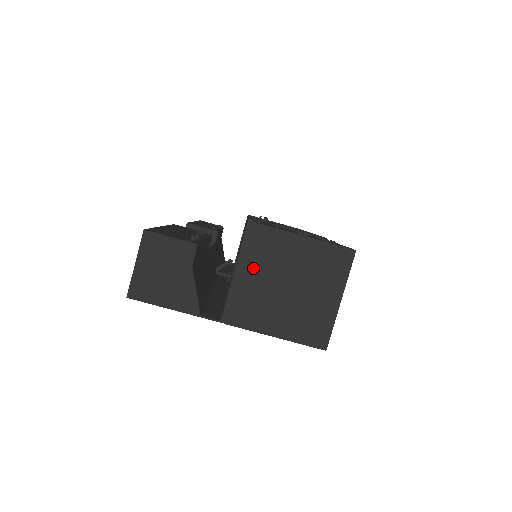
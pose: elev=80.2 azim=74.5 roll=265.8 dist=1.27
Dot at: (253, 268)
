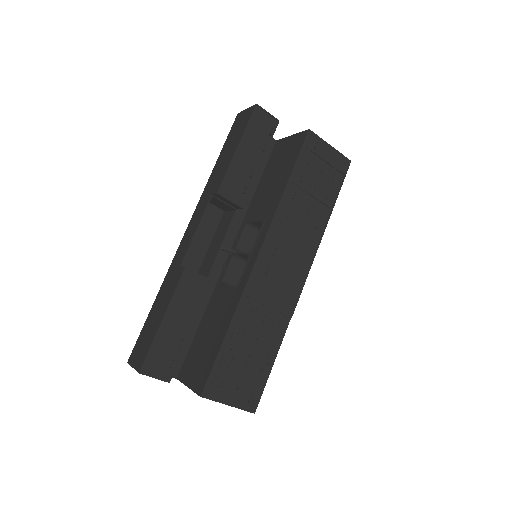
Dot at: occluded
